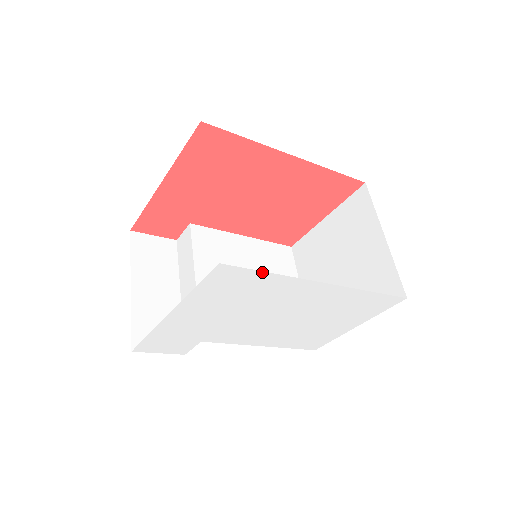
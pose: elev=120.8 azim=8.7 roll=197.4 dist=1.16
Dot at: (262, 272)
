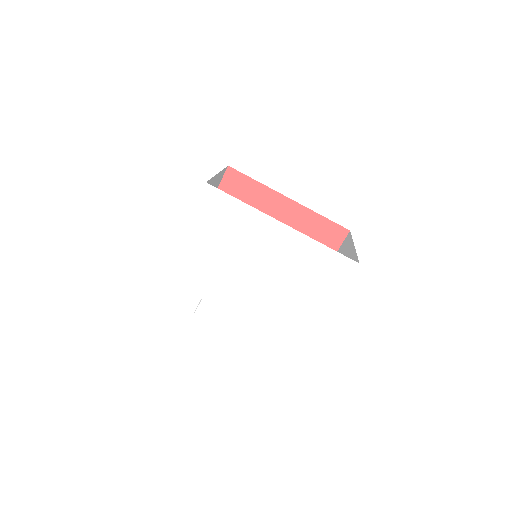
Dot at: (234, 199)
